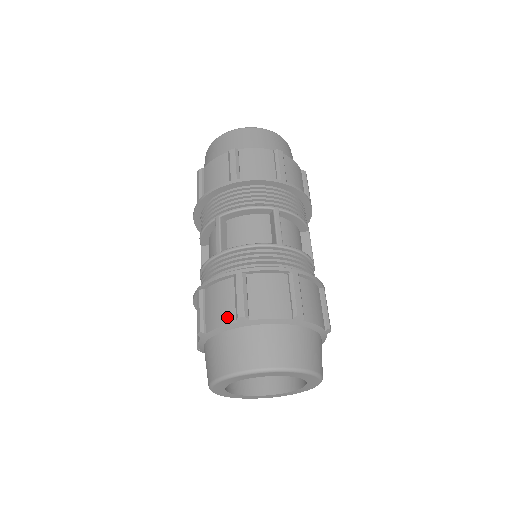
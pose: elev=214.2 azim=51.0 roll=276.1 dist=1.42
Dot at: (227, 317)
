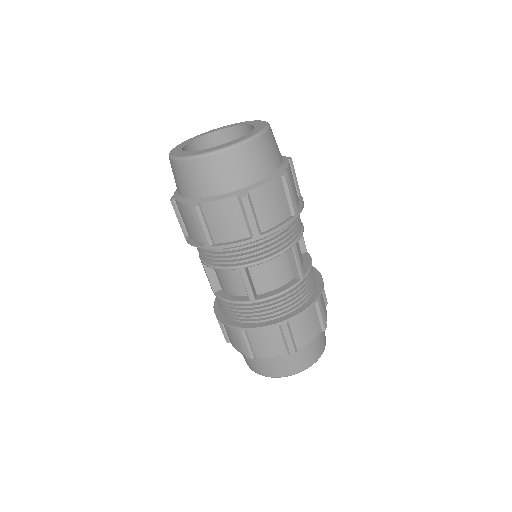
Dot at: (278, 352)
